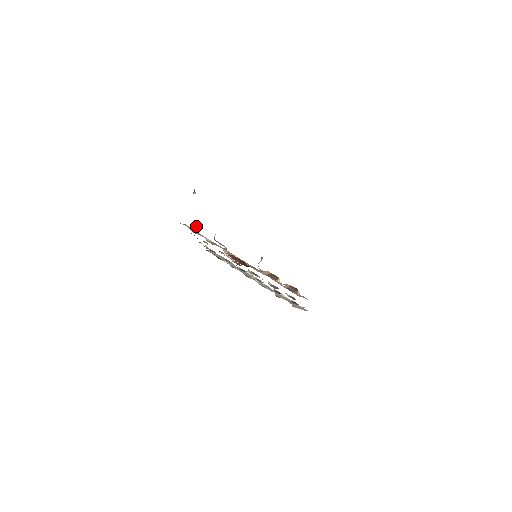
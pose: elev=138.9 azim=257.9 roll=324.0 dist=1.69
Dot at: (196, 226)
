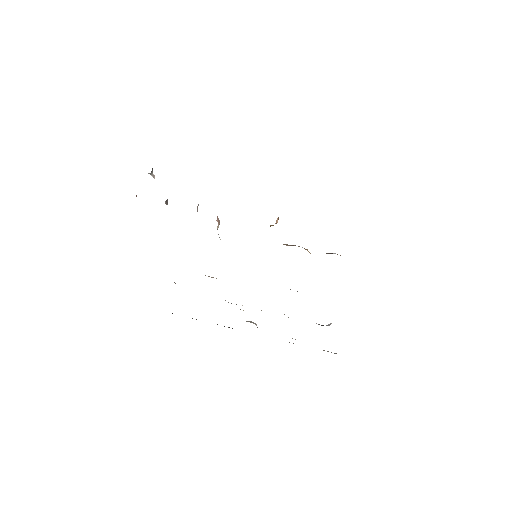
Dot at: (166, 202)
